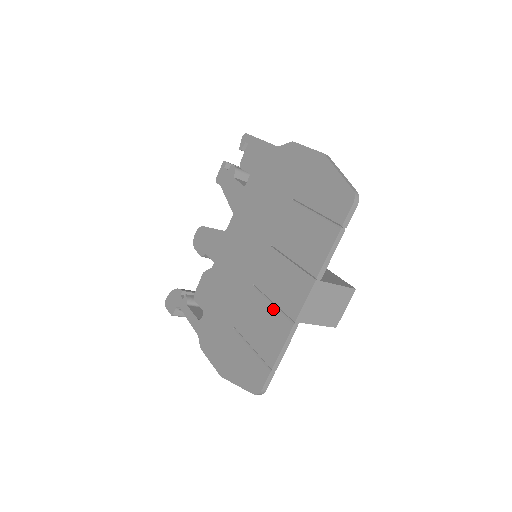
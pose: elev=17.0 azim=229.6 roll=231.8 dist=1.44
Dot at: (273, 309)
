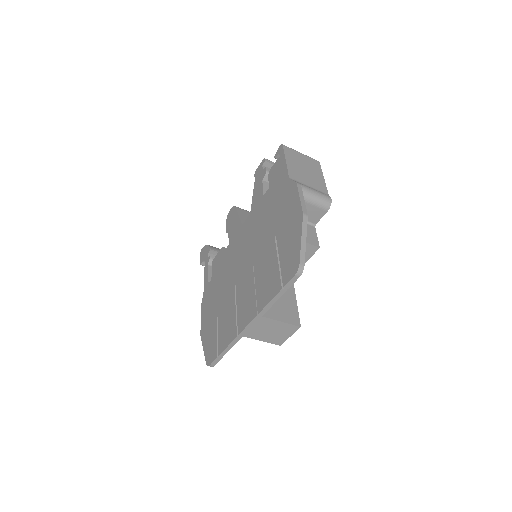
Dot at: (235, 314)
